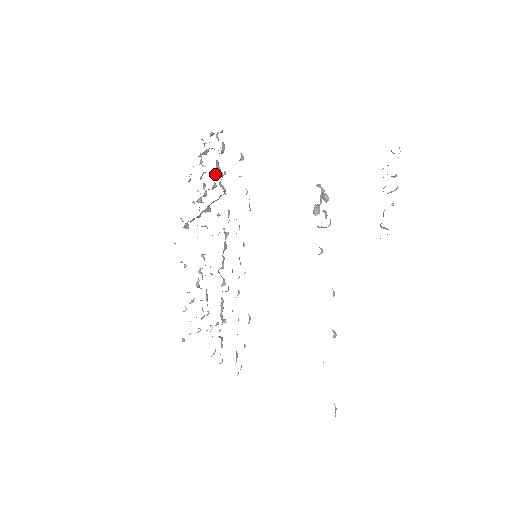
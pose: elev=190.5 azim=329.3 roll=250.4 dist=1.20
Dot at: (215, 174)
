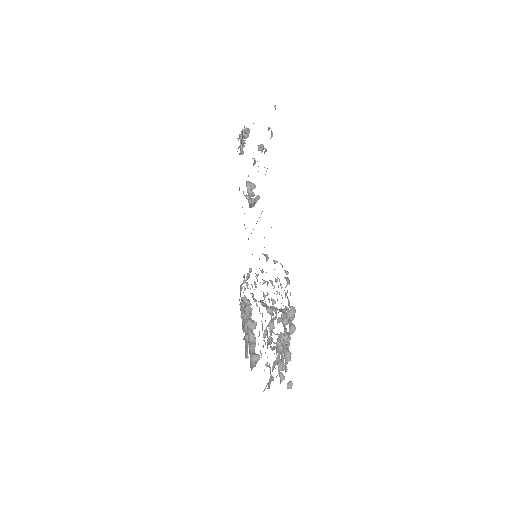
Dot at: occluded
